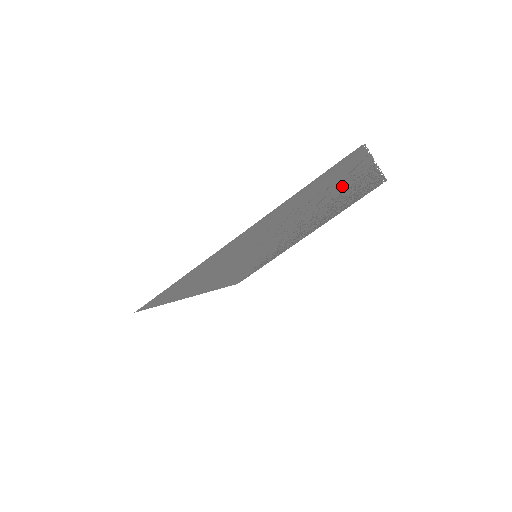
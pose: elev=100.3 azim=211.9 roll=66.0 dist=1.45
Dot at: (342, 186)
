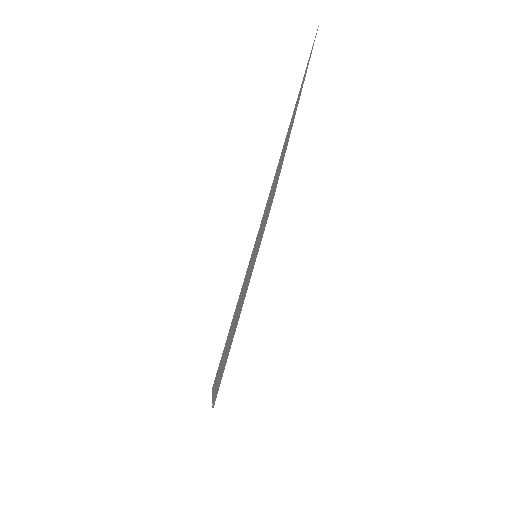
Dot at: occluded
